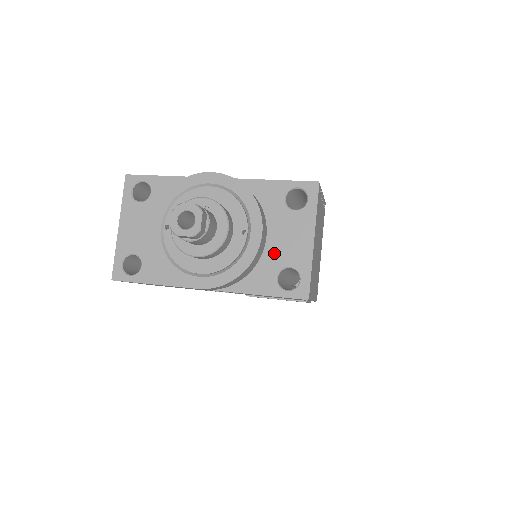
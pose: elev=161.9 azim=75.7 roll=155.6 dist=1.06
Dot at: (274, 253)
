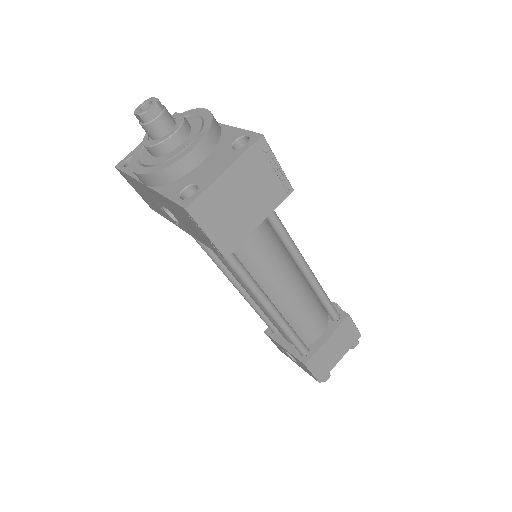
Dot at: (197, 173)
